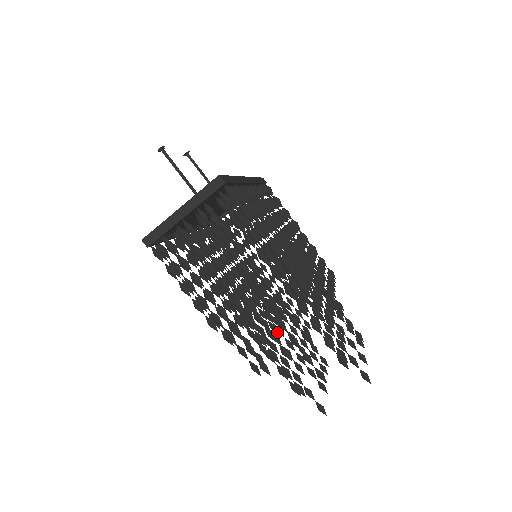
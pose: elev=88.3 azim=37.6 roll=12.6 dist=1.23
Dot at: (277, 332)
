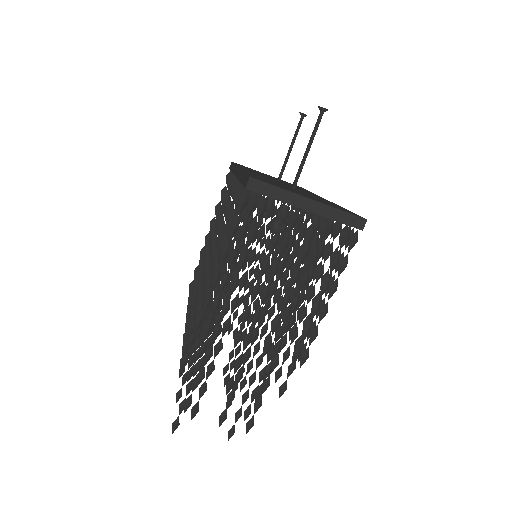
Dot at: (201, 326)
